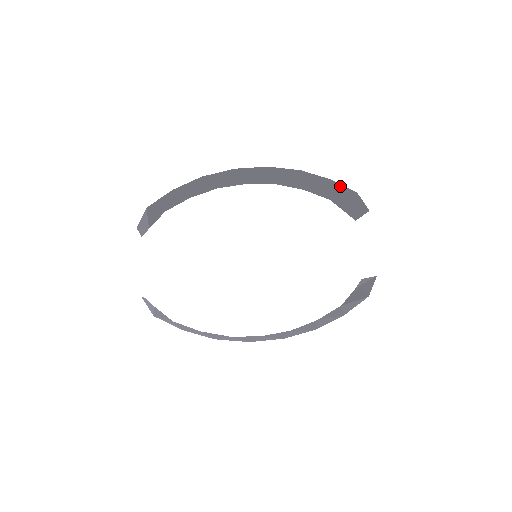
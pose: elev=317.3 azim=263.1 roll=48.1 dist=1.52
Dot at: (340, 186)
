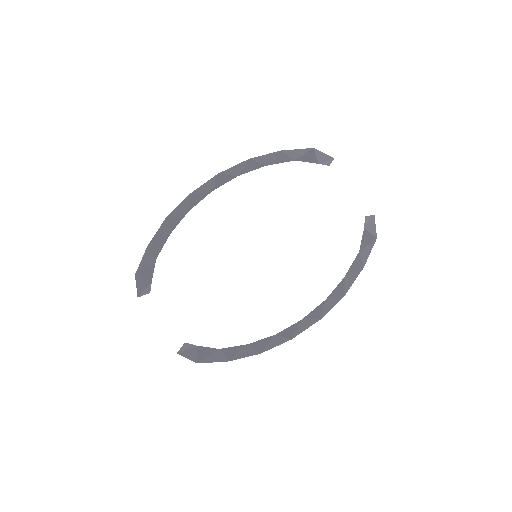
Dot at: (294, 150)
